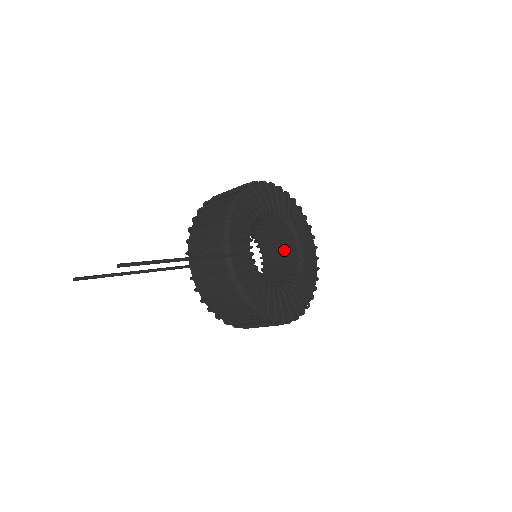
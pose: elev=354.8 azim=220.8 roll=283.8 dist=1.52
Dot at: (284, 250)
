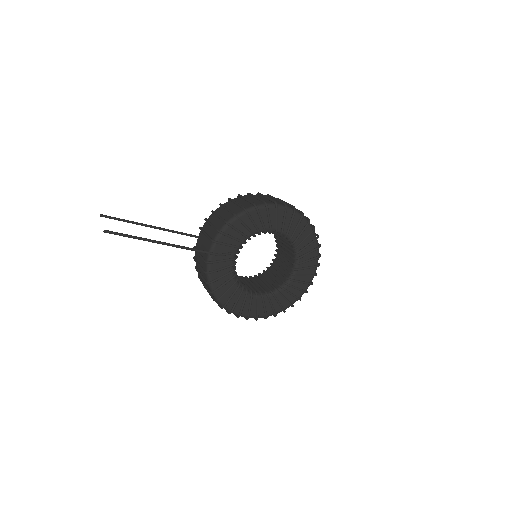
Dot at: (287, 262)
